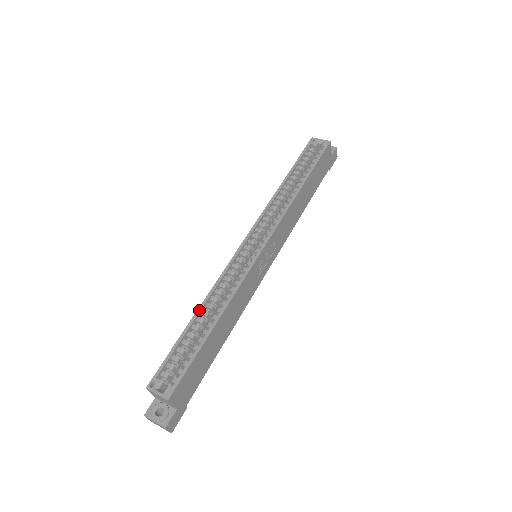
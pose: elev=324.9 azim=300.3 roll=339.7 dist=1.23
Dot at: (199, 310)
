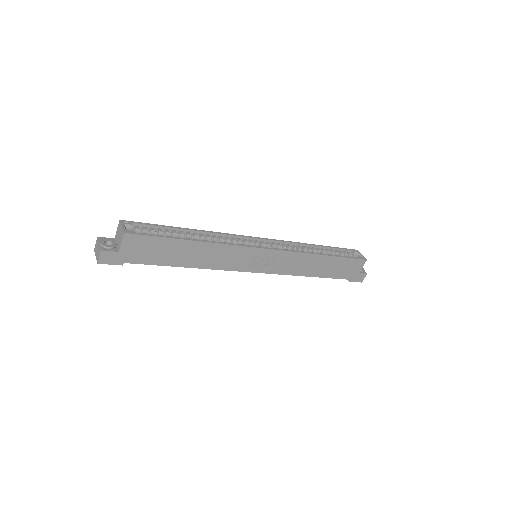
Dot at: (194, 230)
